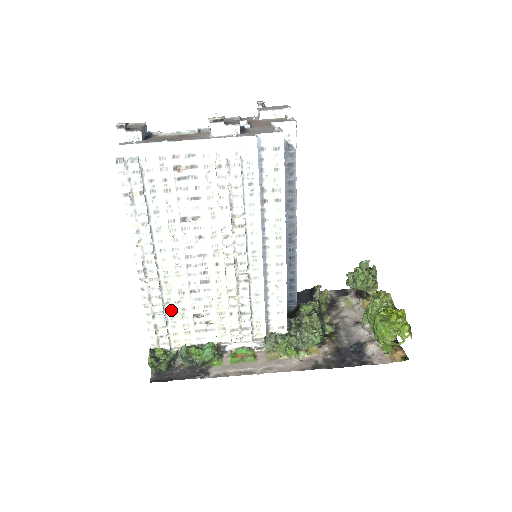
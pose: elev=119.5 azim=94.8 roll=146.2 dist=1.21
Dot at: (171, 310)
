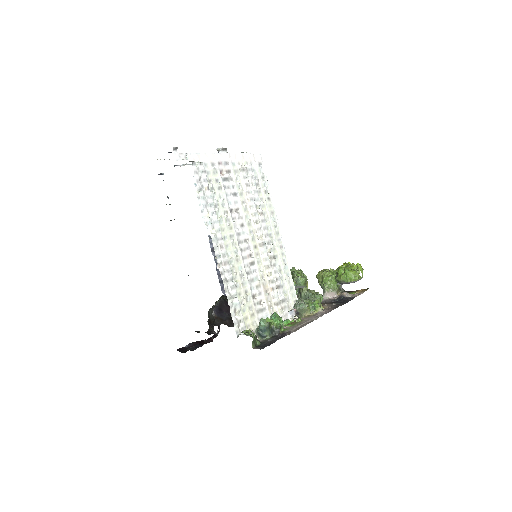
Dot at: (239, 294)
